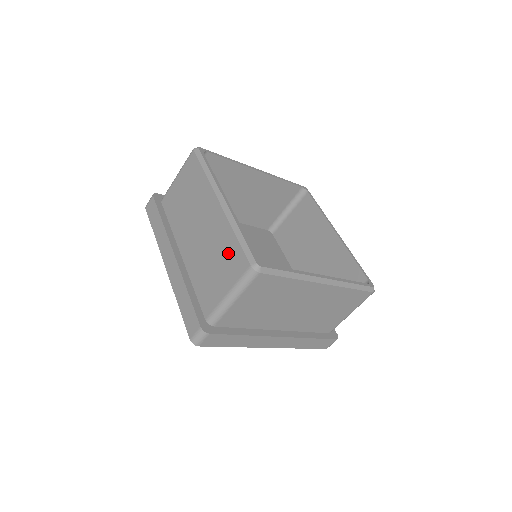
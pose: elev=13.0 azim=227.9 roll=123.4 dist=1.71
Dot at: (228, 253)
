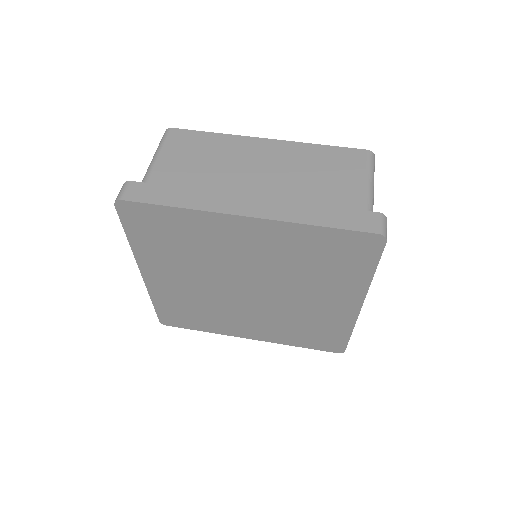
Dot at: (330, 159)
